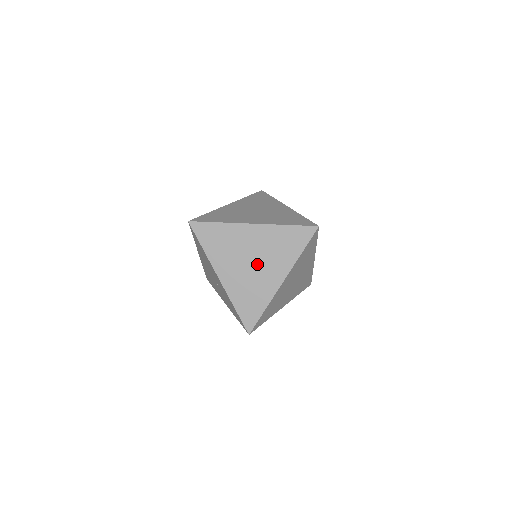
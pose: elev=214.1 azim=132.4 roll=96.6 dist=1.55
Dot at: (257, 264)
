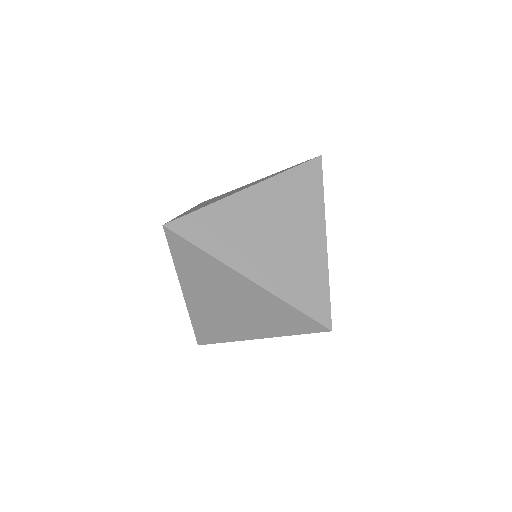
Dot at: (234, 311)
